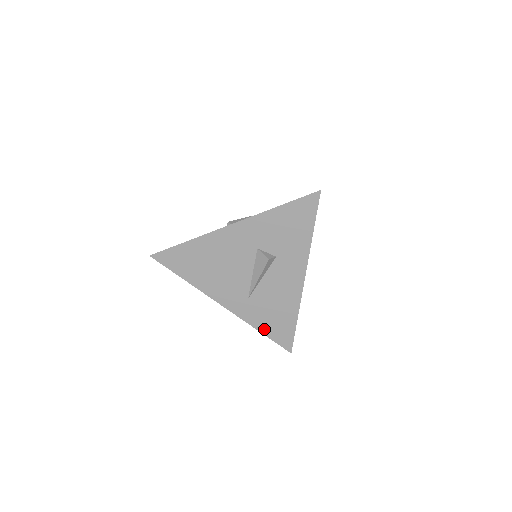
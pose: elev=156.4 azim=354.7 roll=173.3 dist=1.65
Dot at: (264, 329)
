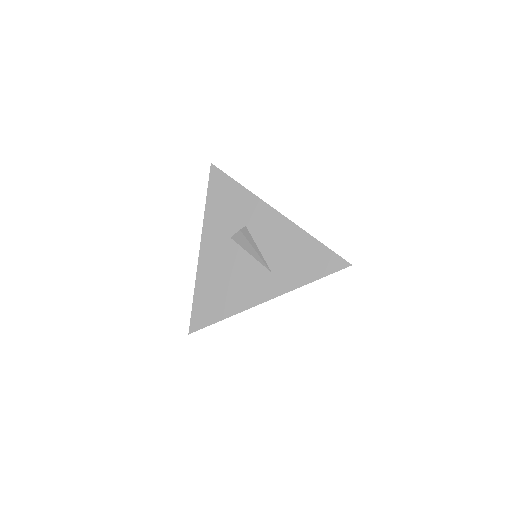
Dot at: (311, 276)
